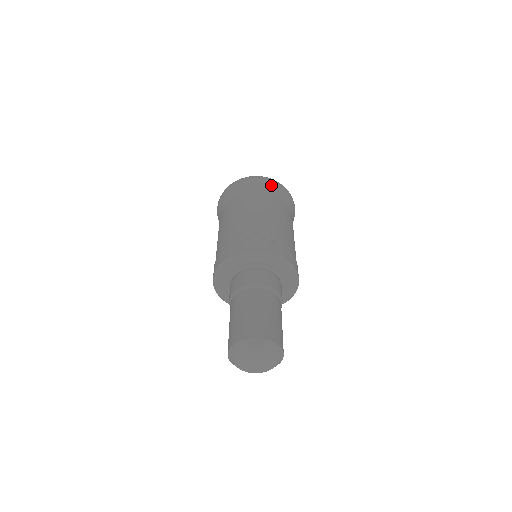
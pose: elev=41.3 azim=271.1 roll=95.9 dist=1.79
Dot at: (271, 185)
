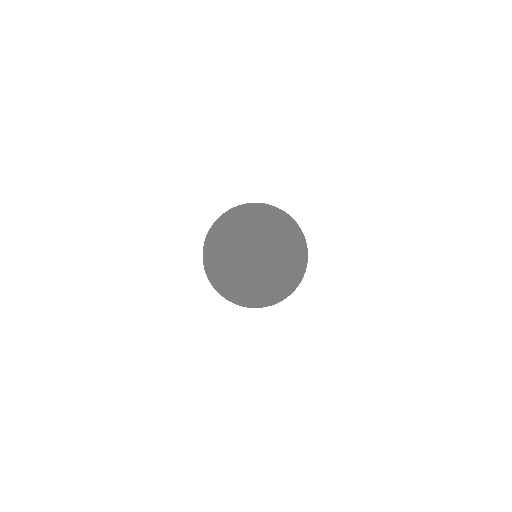
Dot at: occluded
